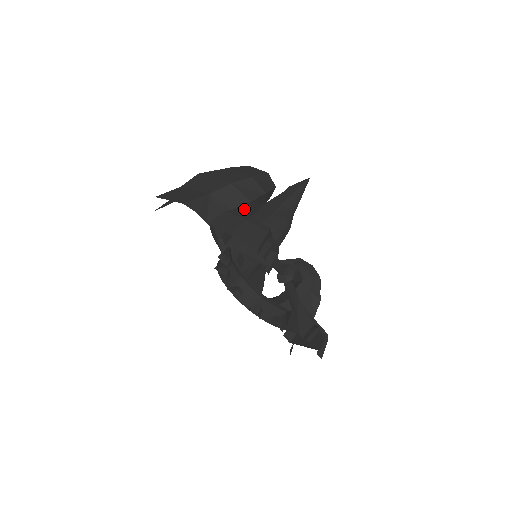
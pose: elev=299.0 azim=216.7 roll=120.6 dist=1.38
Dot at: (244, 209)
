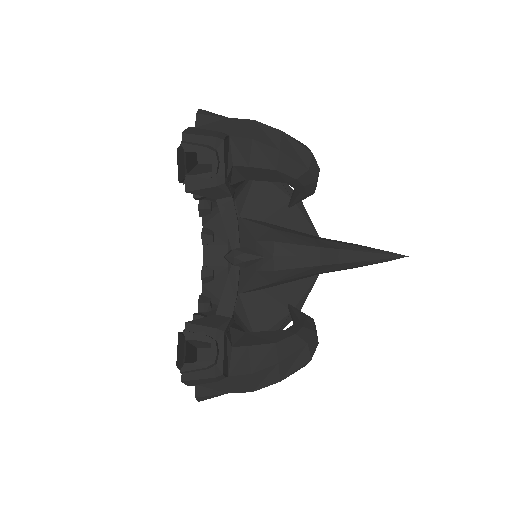
Dot at: (244, 146)
